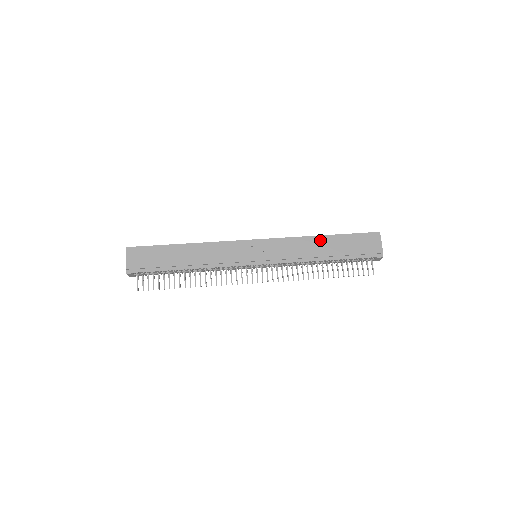
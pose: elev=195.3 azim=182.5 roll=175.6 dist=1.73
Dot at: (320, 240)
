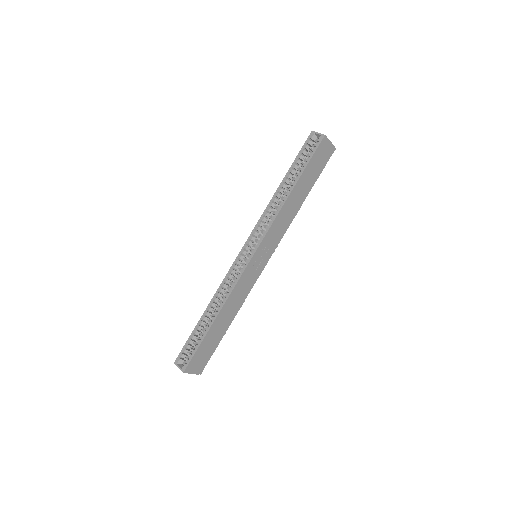
Dot at: (292, 196)
